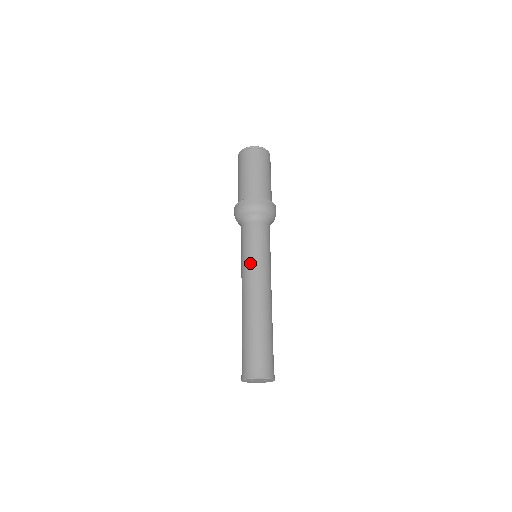
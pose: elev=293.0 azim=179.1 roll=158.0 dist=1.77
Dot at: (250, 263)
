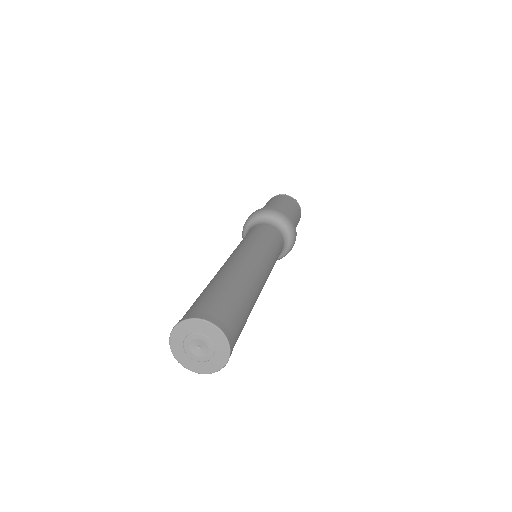
Dot at: (263, 246)
